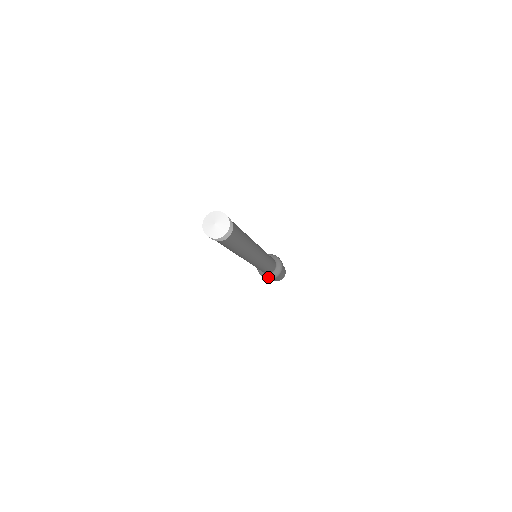
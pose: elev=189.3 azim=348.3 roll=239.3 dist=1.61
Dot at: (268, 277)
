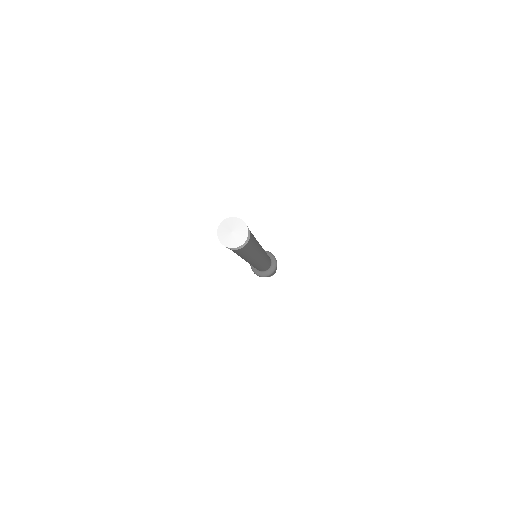
Dot at: (267, 274)
